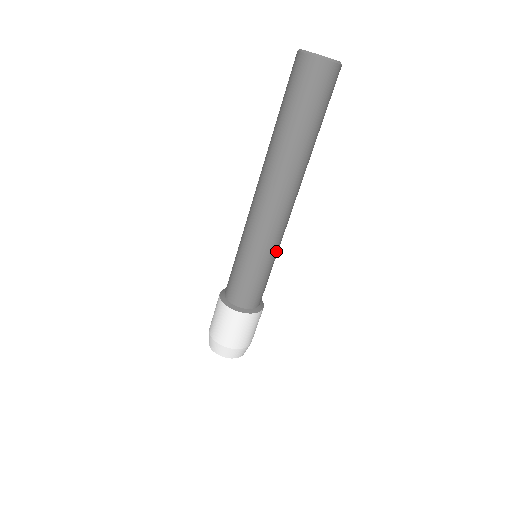
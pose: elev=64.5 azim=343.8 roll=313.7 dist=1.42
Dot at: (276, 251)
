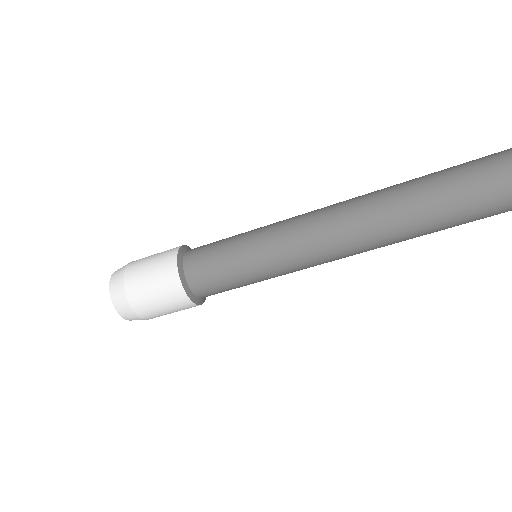
Dot at: occluded
